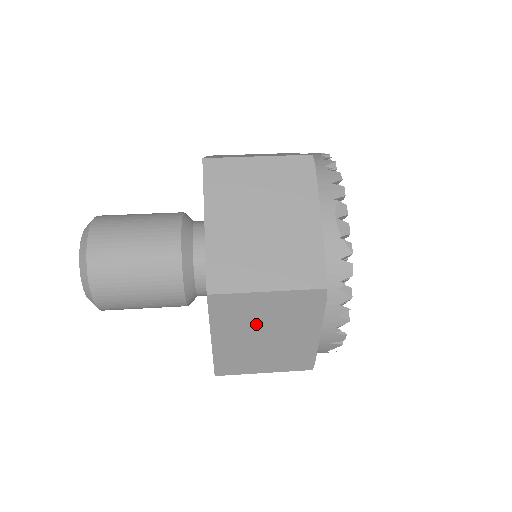
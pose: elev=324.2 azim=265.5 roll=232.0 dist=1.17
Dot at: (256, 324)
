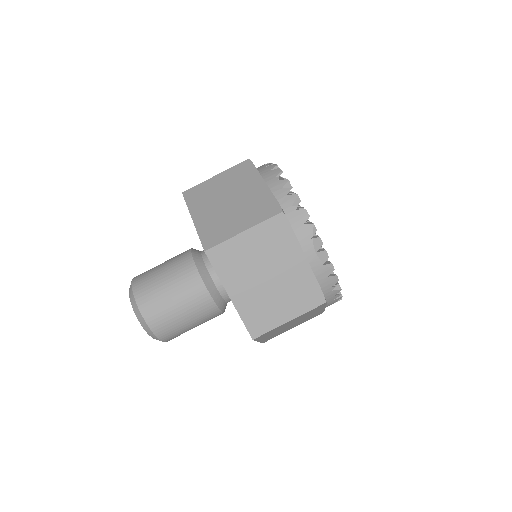
Dot at: occluded
